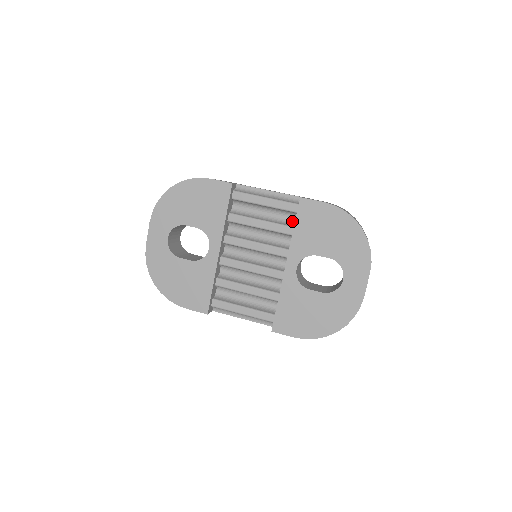
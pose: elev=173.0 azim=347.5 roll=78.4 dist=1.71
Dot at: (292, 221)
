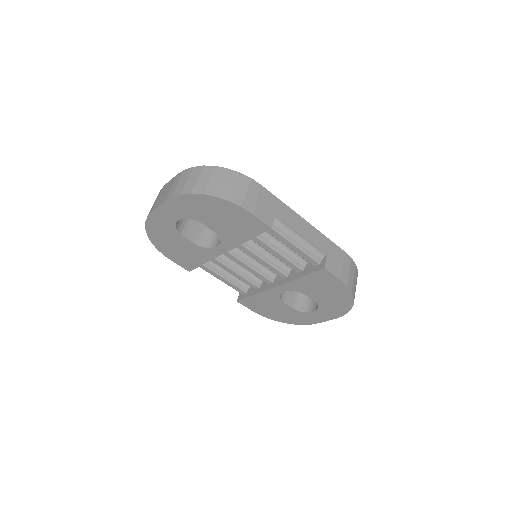
Dot at: (305, 260)
